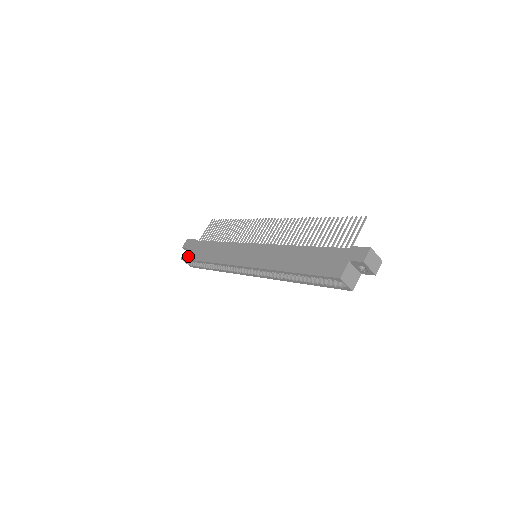
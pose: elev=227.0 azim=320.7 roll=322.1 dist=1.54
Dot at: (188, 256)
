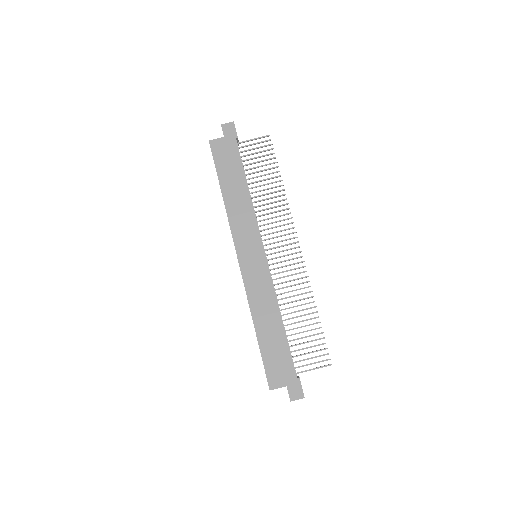
Dot at: (216, 153)
